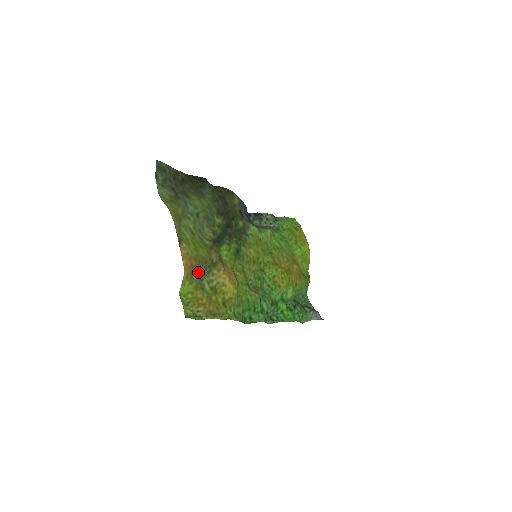
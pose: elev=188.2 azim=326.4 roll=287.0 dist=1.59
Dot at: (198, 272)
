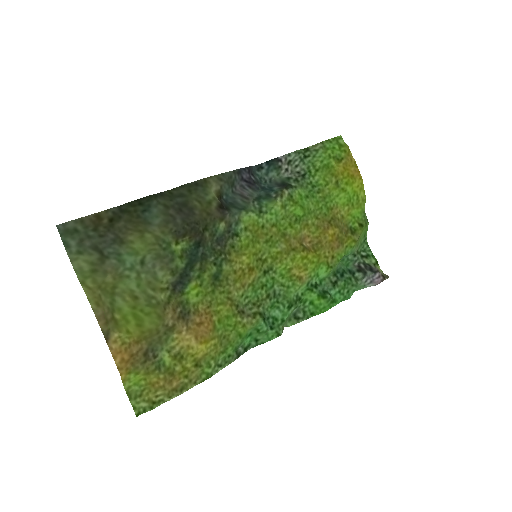
Dot at: (147, 352)
